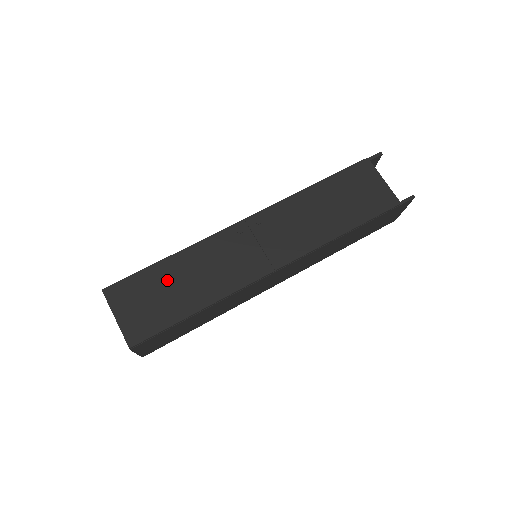
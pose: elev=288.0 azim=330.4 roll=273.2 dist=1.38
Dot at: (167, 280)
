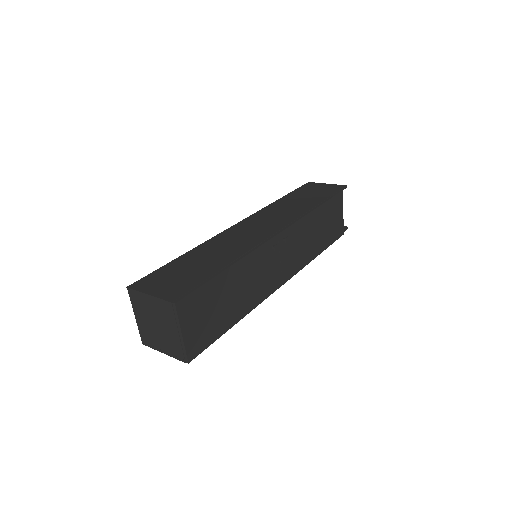
Dot at: (223, 293)
